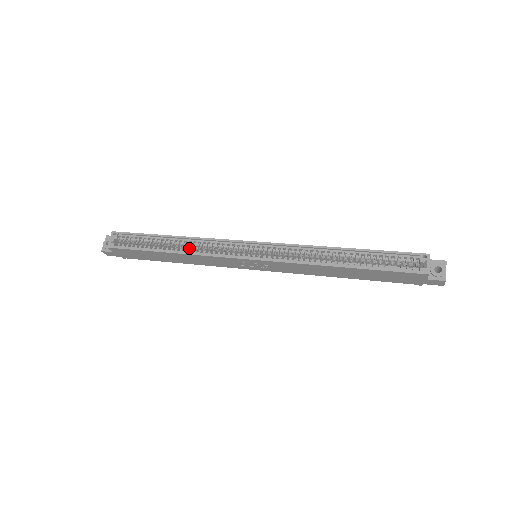
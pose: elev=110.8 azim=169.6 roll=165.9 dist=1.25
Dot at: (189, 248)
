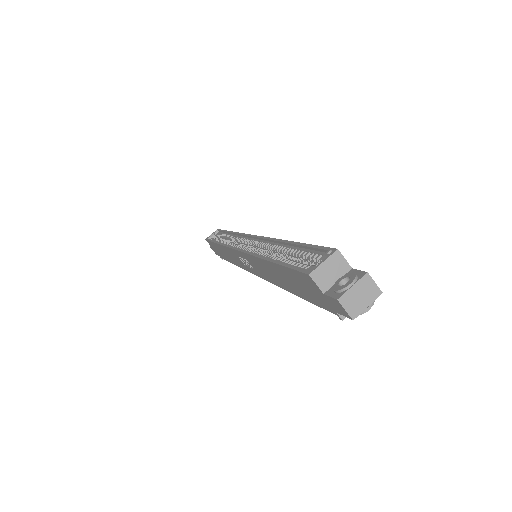
Dot at: occluded
